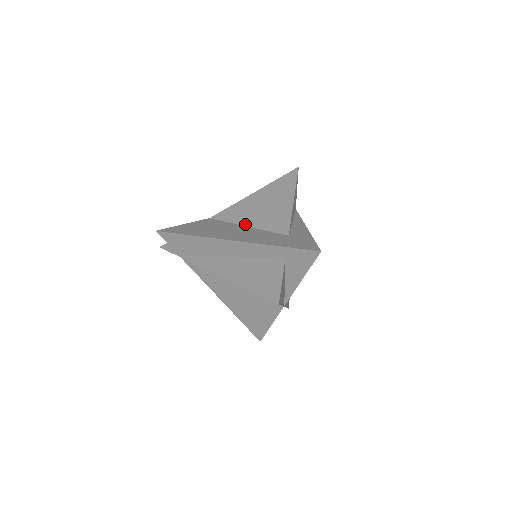
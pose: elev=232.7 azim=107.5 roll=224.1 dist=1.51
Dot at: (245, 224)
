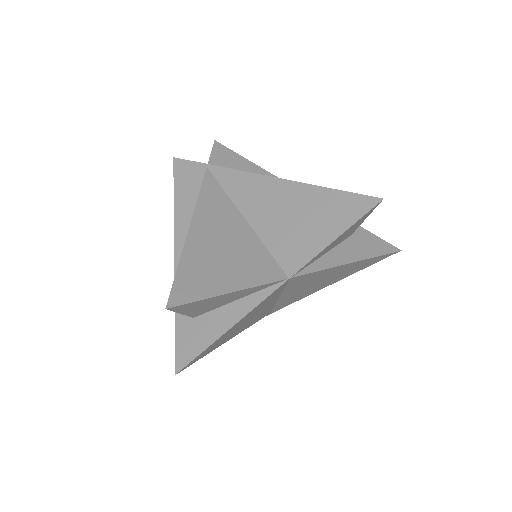
Dot at: occluded
